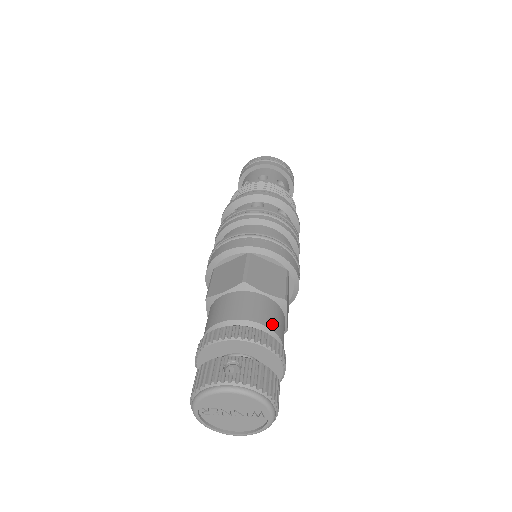
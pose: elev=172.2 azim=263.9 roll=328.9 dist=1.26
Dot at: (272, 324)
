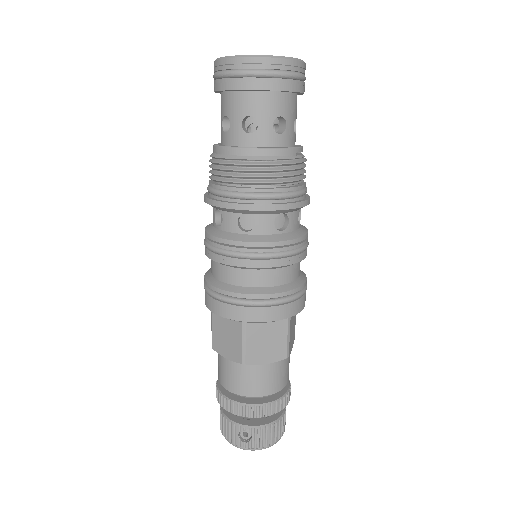
Dot at: (275, 388)
